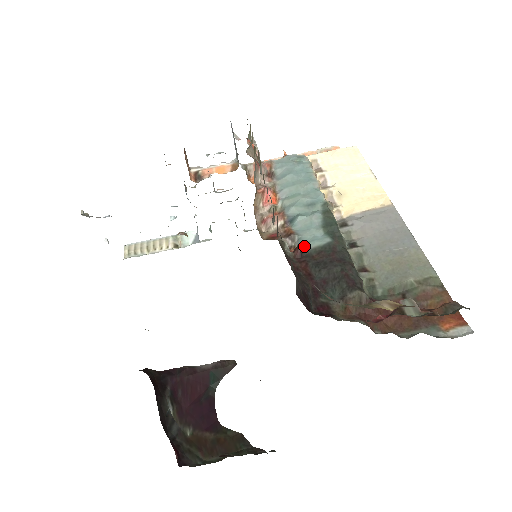
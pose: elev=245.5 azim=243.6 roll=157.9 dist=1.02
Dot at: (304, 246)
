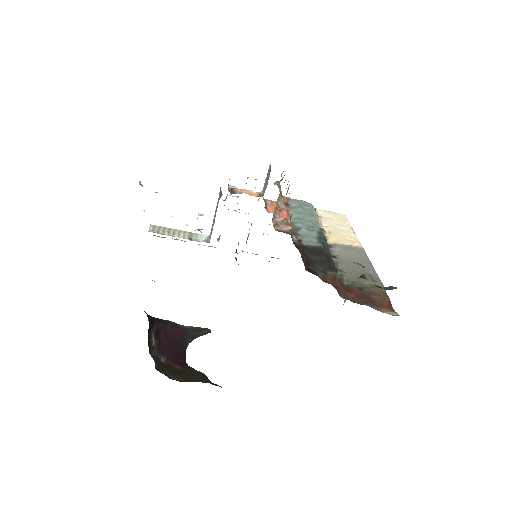
Dot at: (303, 243)
